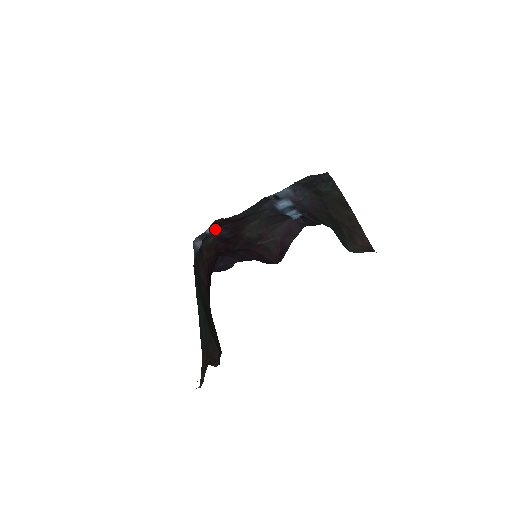
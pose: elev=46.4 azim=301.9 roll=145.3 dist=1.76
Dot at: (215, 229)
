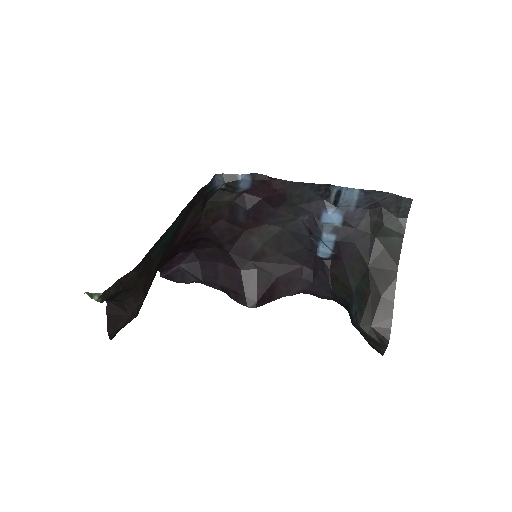
Dot at: (244, 187)
